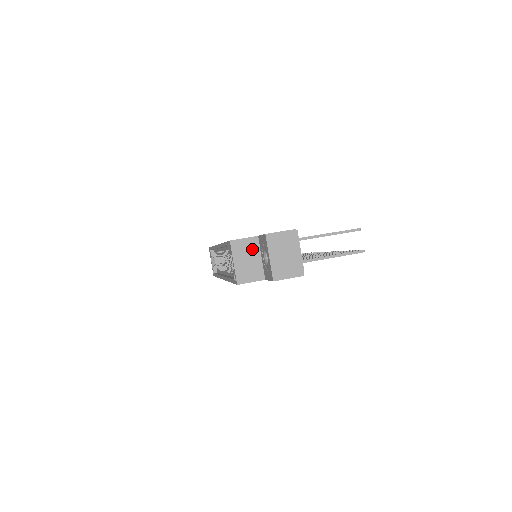
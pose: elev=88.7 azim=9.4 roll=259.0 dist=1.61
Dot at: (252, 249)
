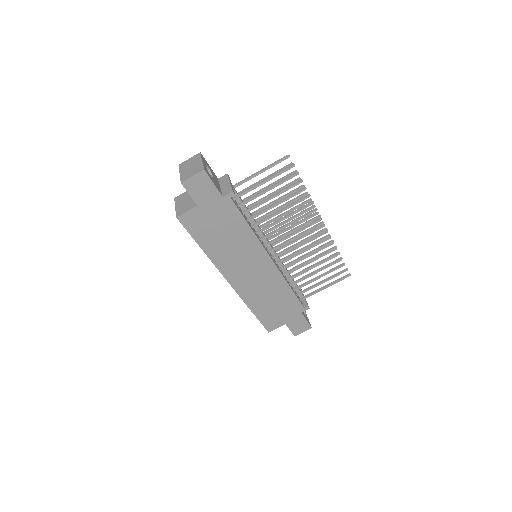
Dot at: (189, 195)
